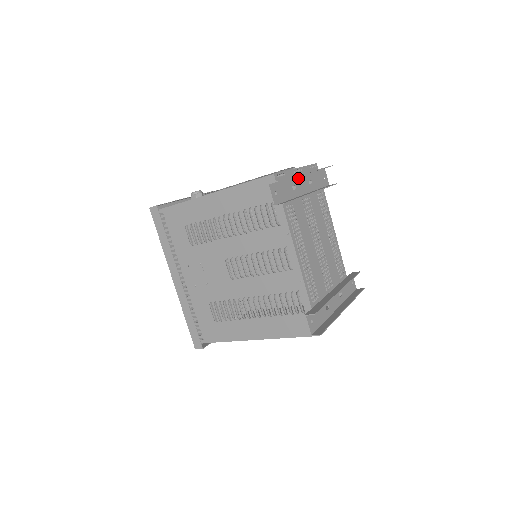
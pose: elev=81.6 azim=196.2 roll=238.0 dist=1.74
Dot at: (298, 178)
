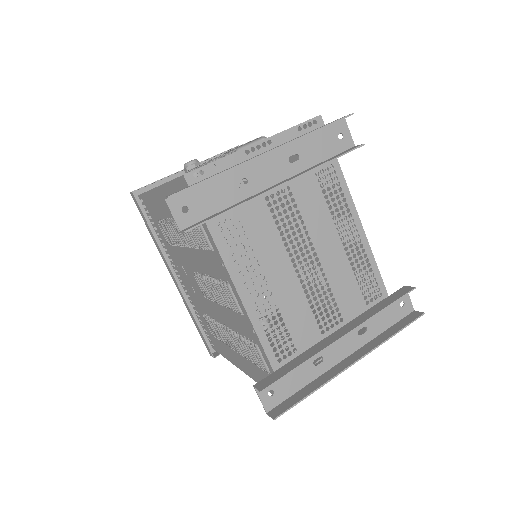
Dot at: (256, 162)
